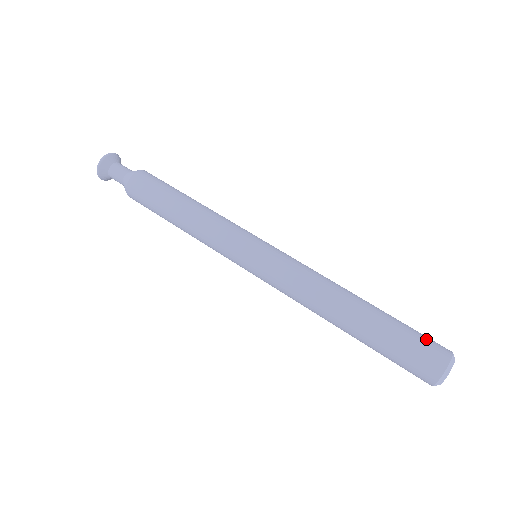
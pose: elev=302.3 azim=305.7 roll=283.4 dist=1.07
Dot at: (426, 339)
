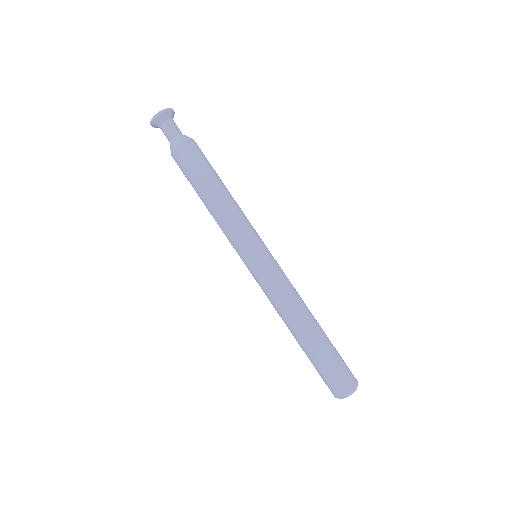
Dot at: (334, 379)
